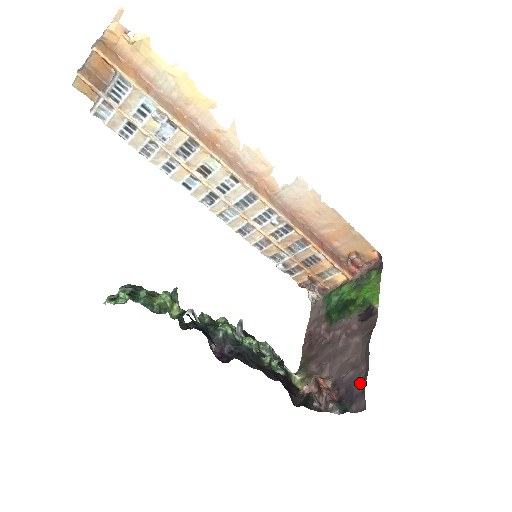
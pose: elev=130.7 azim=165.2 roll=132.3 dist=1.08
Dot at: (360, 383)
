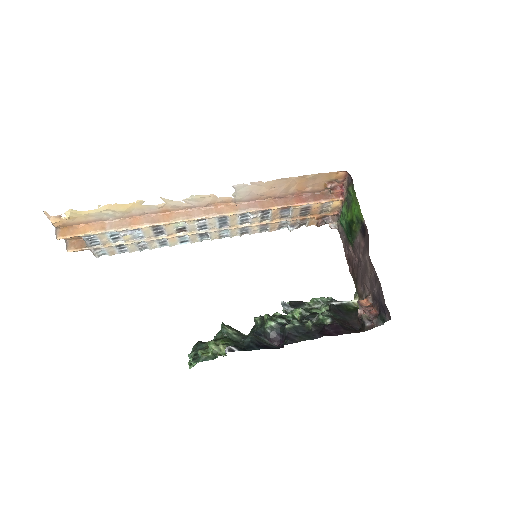
Dot at: (382, 295)
